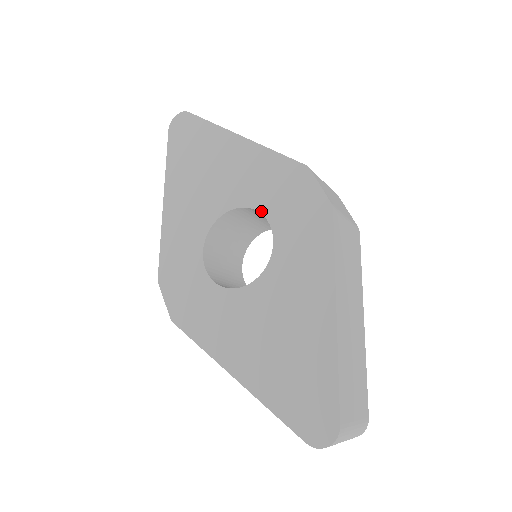
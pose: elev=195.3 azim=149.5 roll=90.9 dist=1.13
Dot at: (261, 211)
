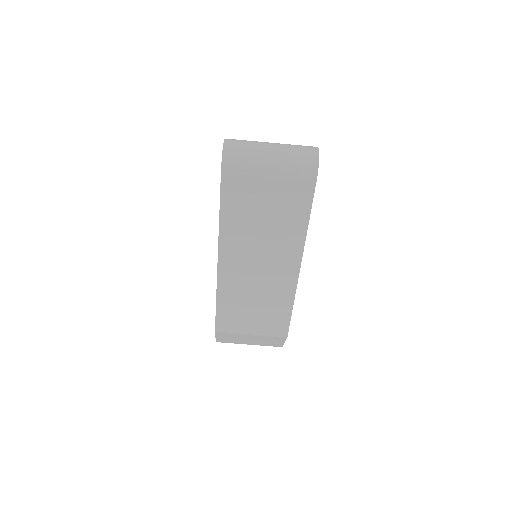
Dot at: occluded
